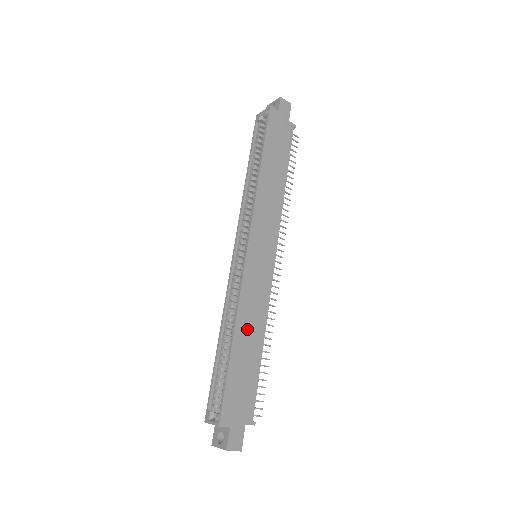
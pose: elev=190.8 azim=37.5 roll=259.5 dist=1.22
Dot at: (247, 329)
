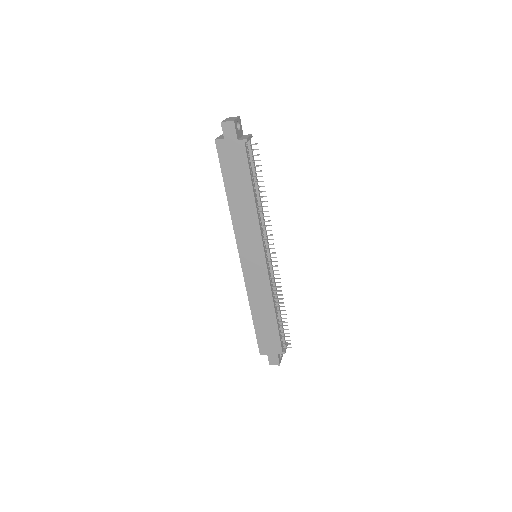
Dot at: (259, 307)
